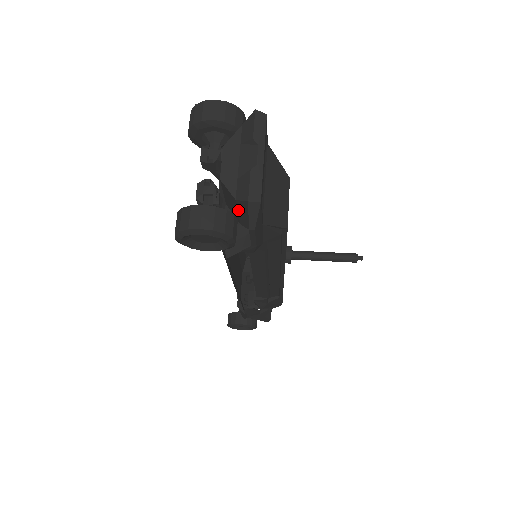
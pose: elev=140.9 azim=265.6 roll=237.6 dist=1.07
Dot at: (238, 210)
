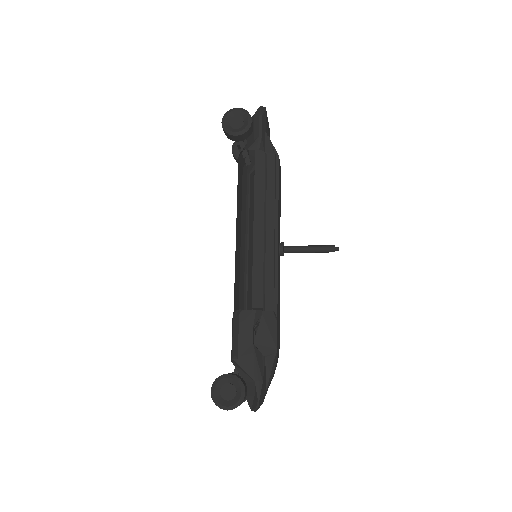
Dot at: (254, 124)
